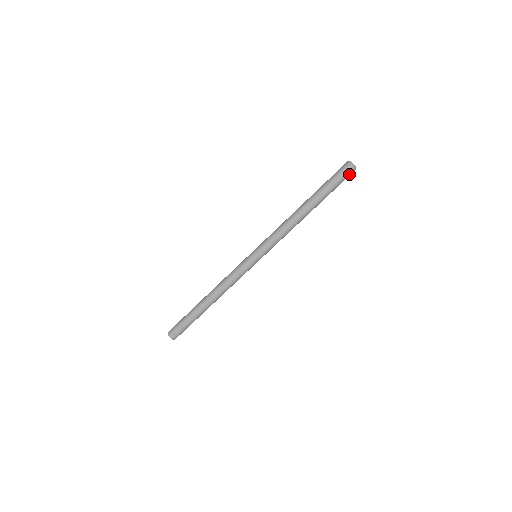
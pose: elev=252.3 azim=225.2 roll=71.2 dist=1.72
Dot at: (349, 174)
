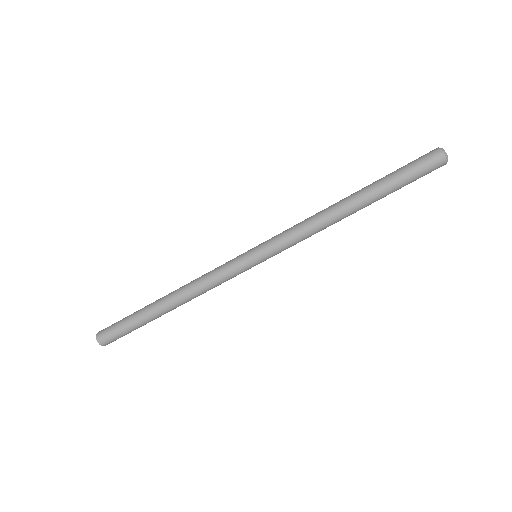
Dot at: (432, 162)
